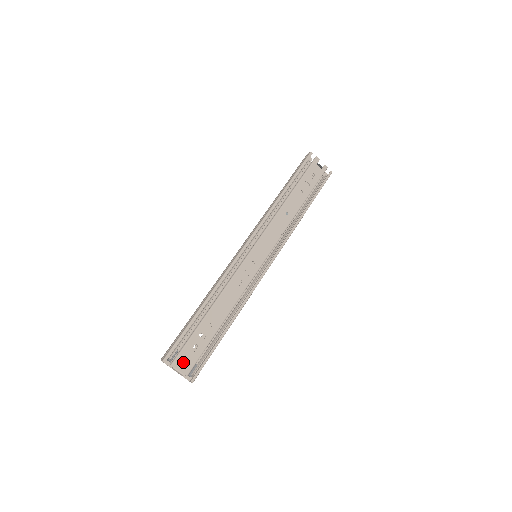
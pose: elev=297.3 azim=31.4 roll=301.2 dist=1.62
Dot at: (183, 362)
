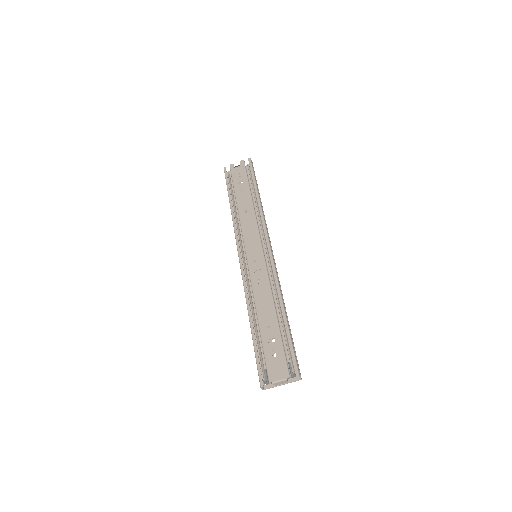
Dot at: (276, 372)
